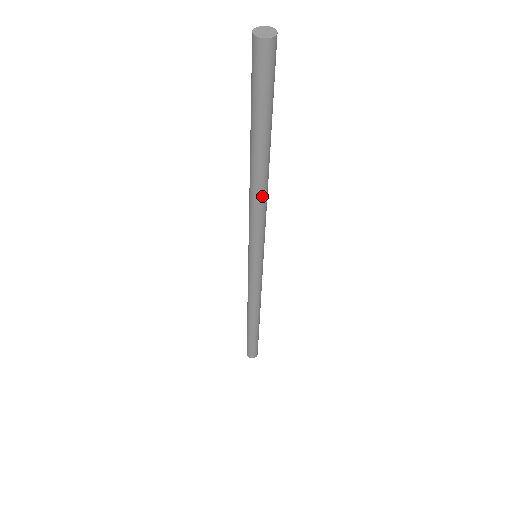
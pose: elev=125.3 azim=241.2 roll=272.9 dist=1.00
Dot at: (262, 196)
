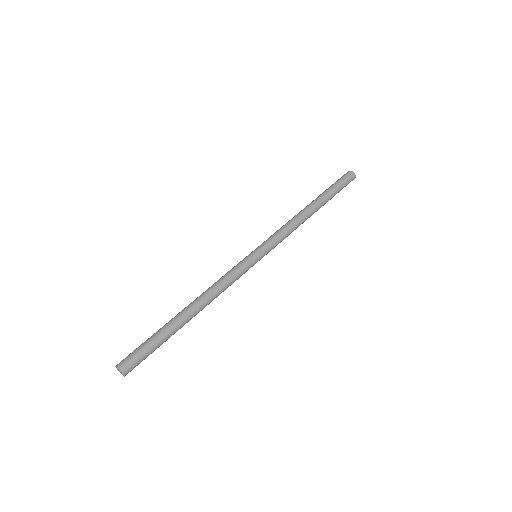
Dot at: occluded
